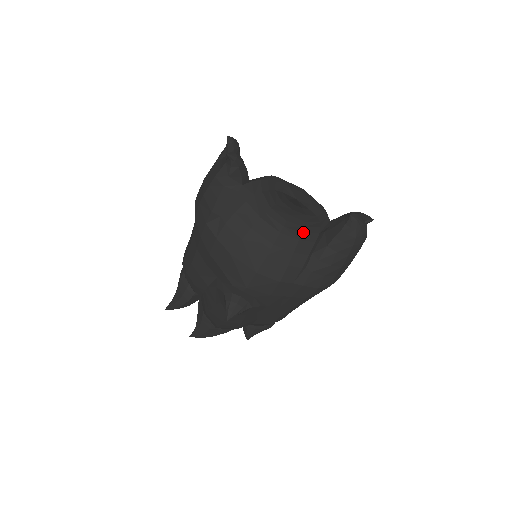
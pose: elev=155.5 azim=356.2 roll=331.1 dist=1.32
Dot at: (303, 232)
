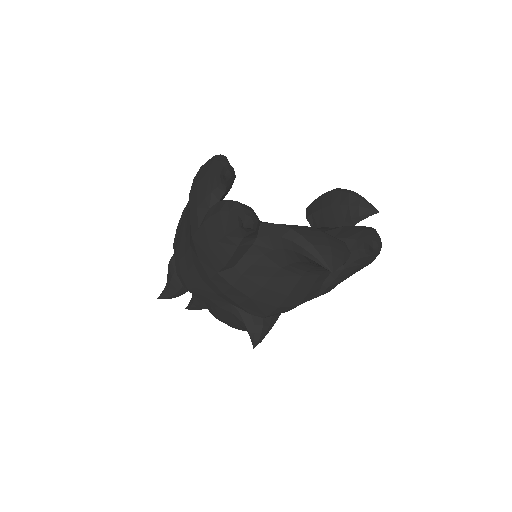
Dot at: (325, 270)
